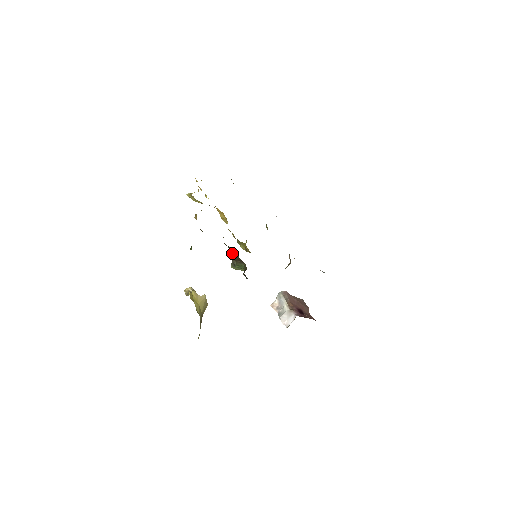
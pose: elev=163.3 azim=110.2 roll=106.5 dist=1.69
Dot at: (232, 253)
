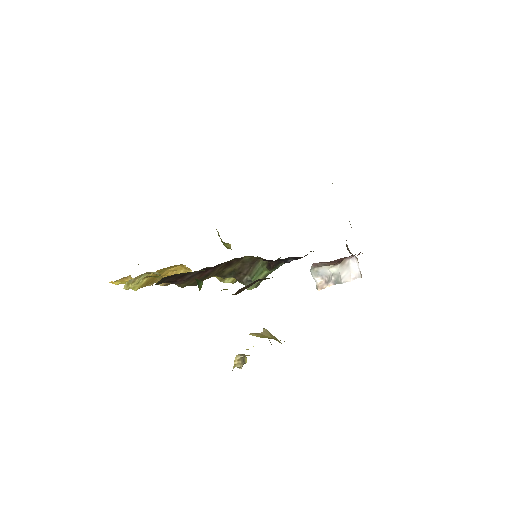
Dot at: (235, 271)
